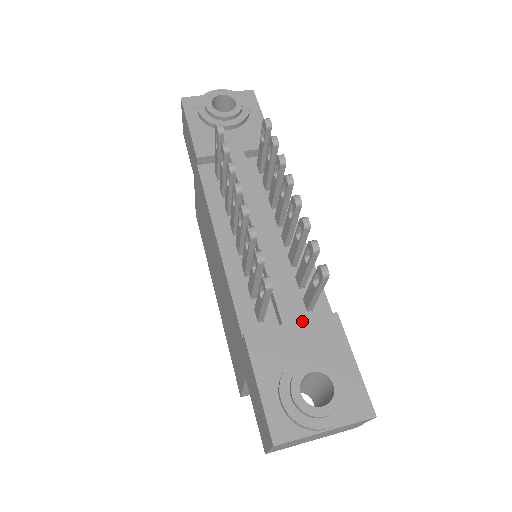
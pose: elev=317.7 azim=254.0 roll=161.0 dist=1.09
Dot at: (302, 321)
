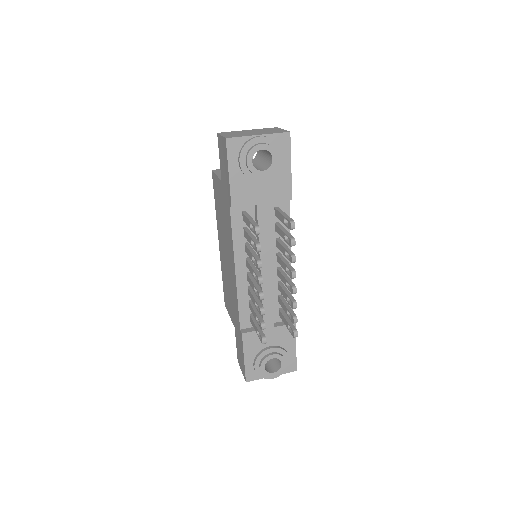
Dot at: (275, 328)
